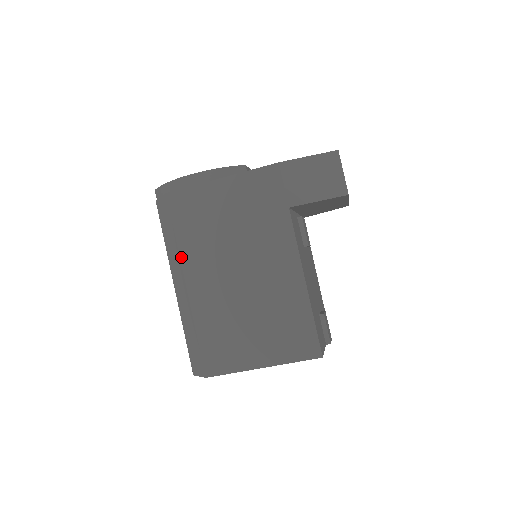
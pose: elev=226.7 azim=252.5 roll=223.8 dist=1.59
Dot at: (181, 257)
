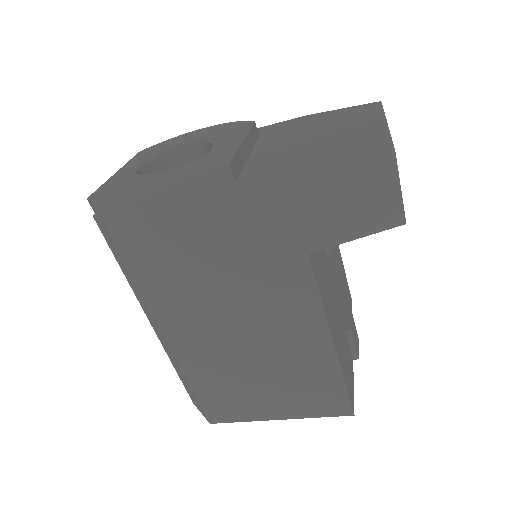
Dot at: (151, 308)
